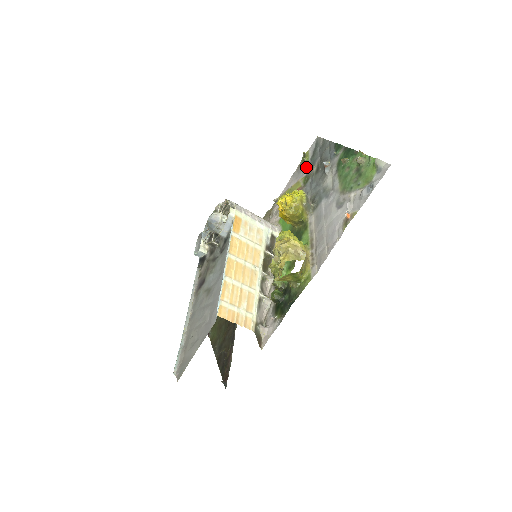
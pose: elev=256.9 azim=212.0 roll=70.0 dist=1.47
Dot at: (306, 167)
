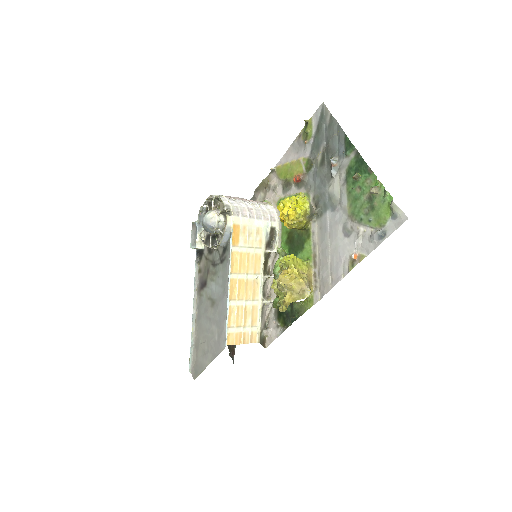
Dot at: (308, 144)
